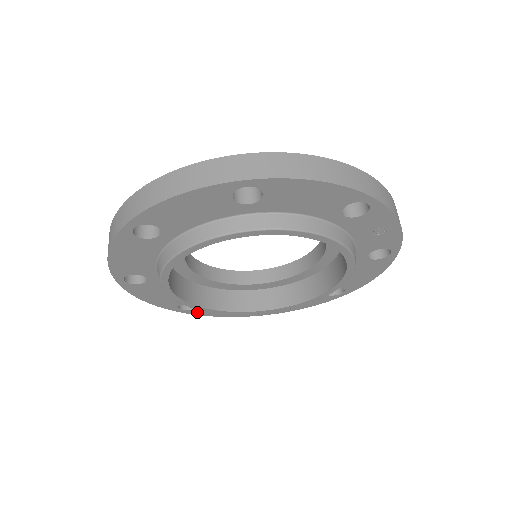
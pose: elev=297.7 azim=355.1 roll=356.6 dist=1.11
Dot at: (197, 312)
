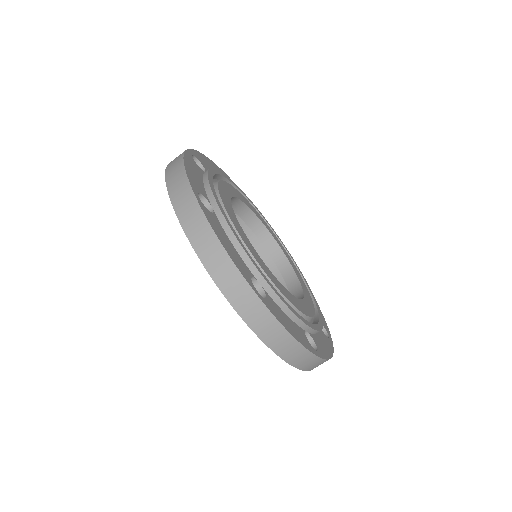
Dot at: occluded
